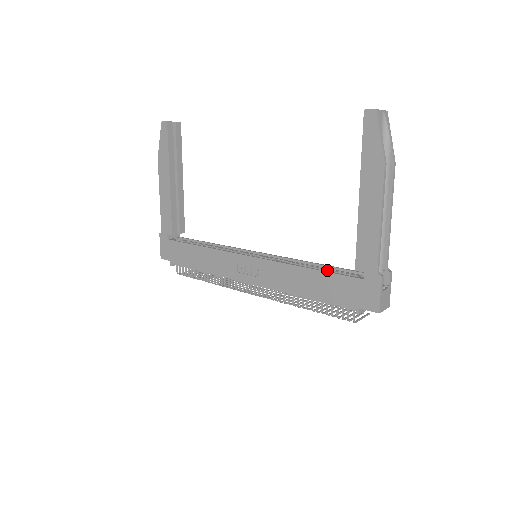
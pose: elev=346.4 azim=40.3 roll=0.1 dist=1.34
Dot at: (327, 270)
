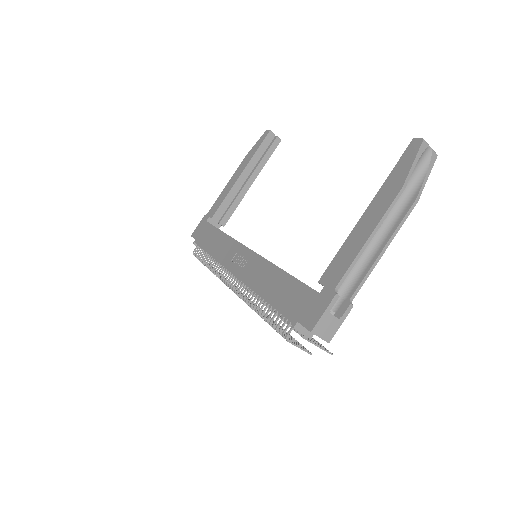
Dot at: occluded
